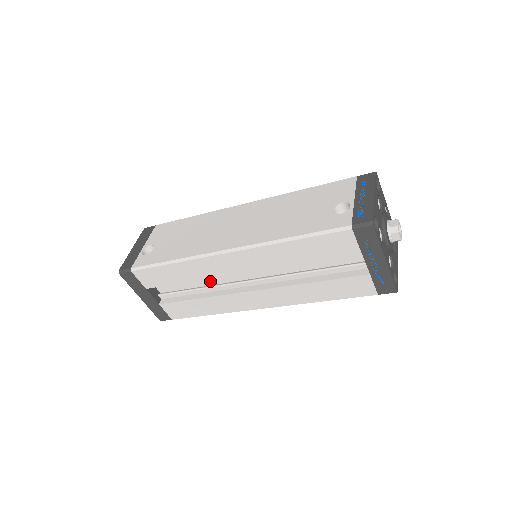
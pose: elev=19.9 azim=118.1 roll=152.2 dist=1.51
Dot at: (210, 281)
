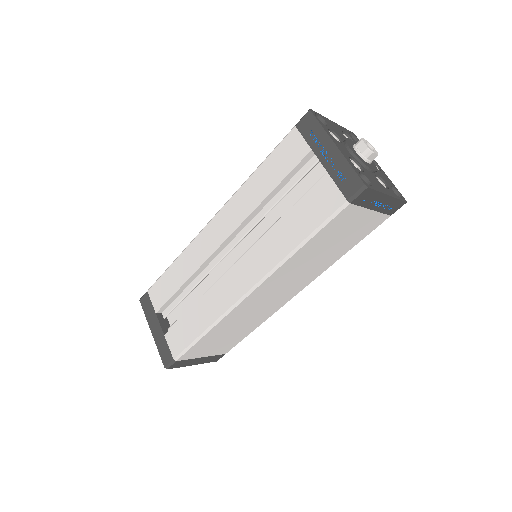
Dot at: (208, 287)
